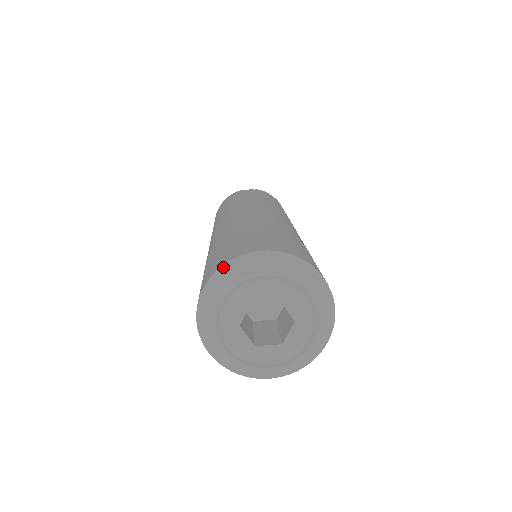
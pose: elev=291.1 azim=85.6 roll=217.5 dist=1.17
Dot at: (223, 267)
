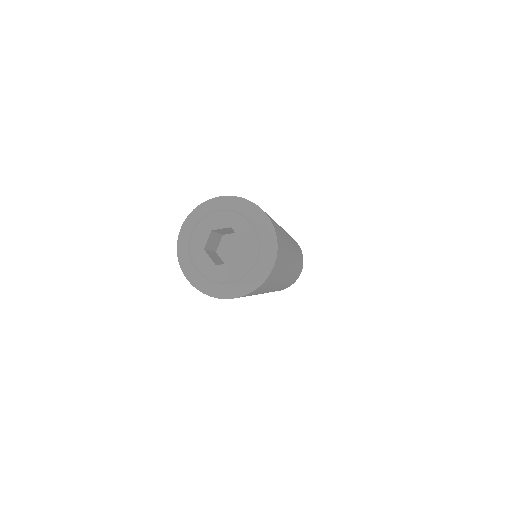
Dot at: (241, 198)
